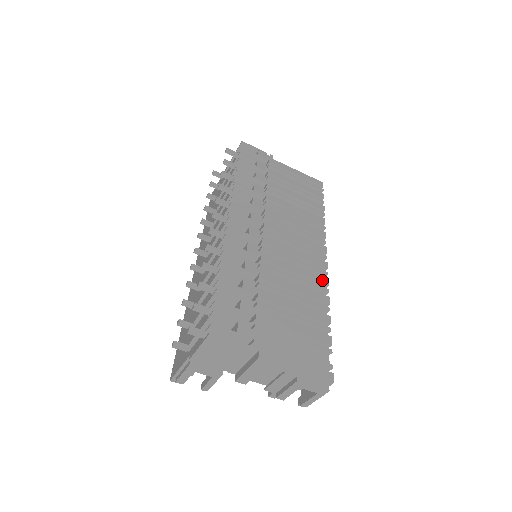
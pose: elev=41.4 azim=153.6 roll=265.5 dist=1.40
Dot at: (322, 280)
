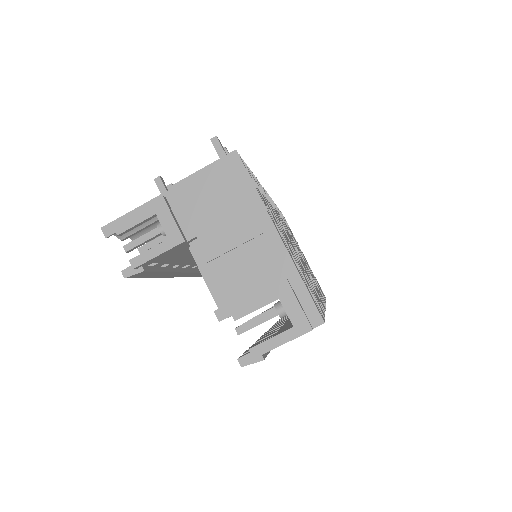
Dot at: occluded
